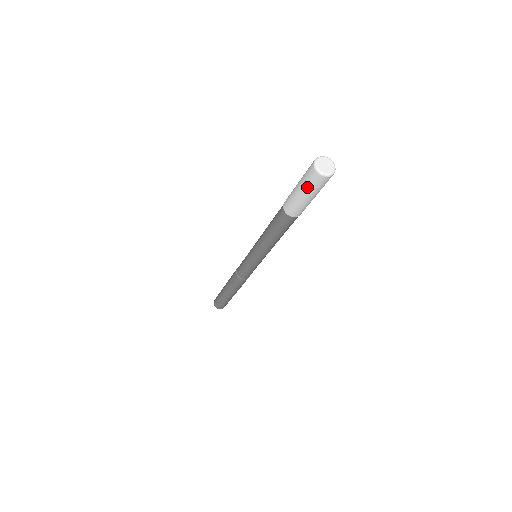
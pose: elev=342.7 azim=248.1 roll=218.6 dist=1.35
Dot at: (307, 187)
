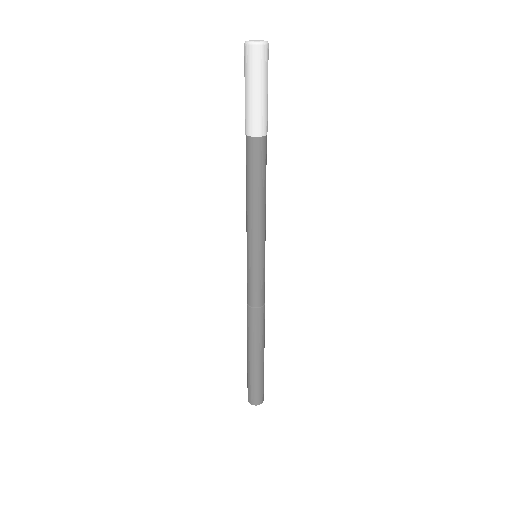
Dot at: (246, 74)
